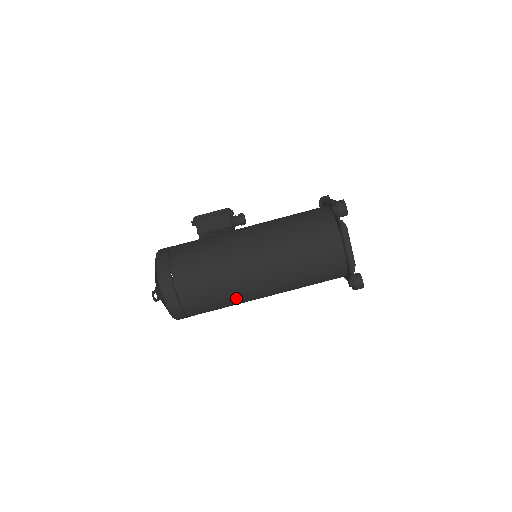
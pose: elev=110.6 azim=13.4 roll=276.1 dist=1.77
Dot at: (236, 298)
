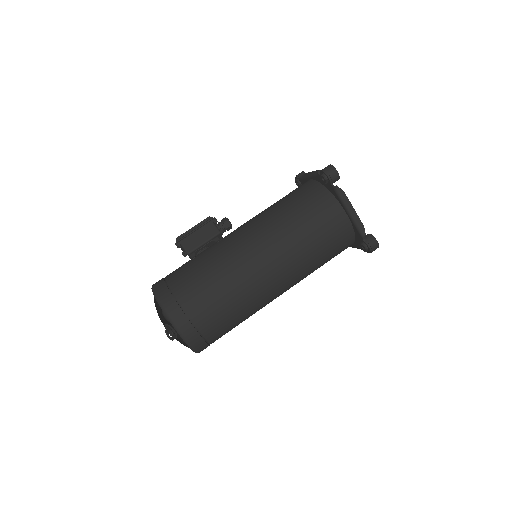
Dot at: (255, 305)
